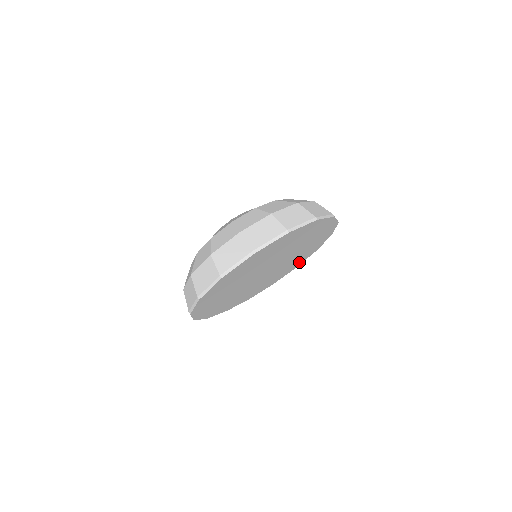
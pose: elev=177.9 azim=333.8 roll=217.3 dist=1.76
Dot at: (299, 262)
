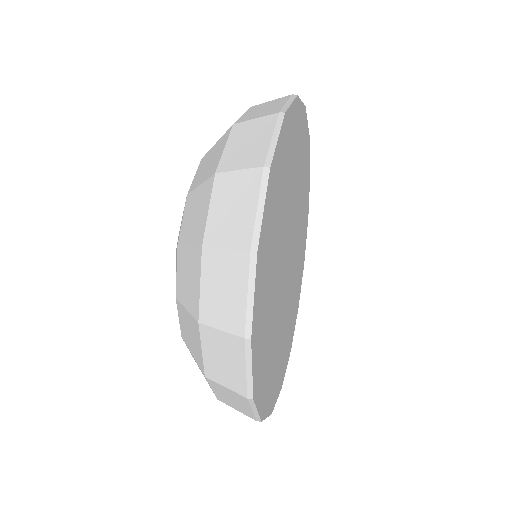
Dot at: (292, 327)
